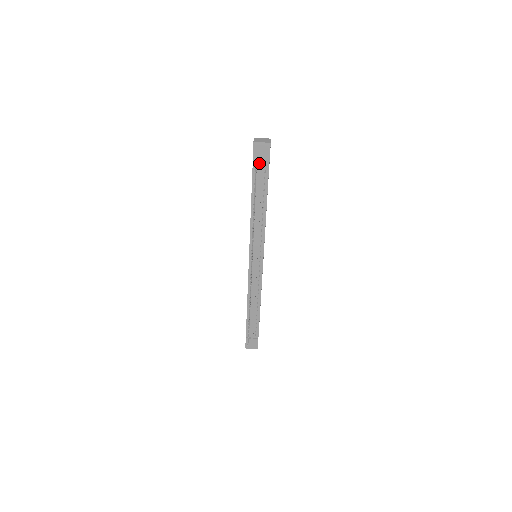
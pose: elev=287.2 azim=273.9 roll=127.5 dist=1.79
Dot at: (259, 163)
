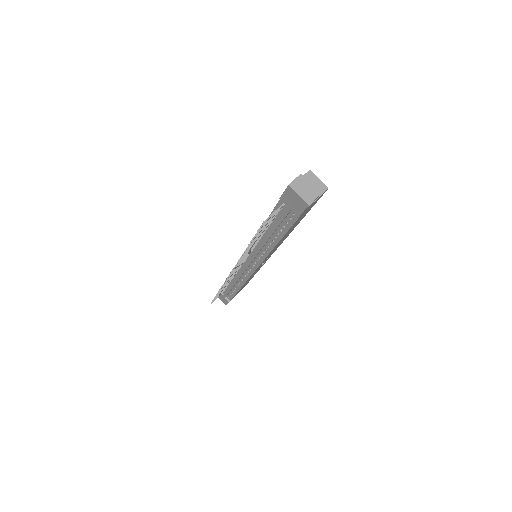
Dot at: (286, 207)
